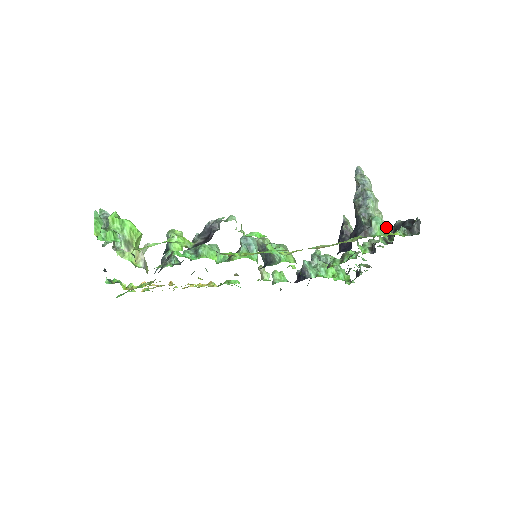
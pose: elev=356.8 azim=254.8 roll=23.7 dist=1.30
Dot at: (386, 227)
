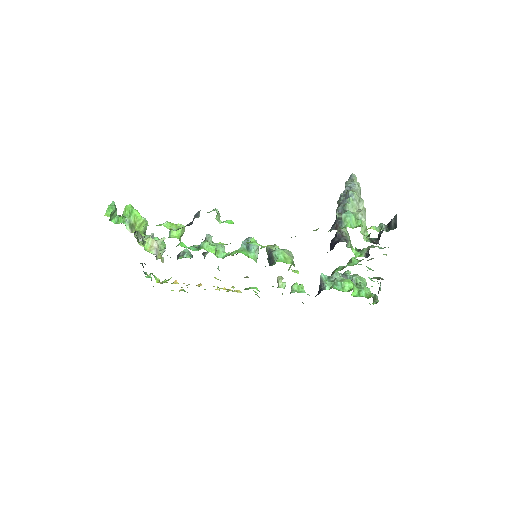
Dot at: (358, 221)
